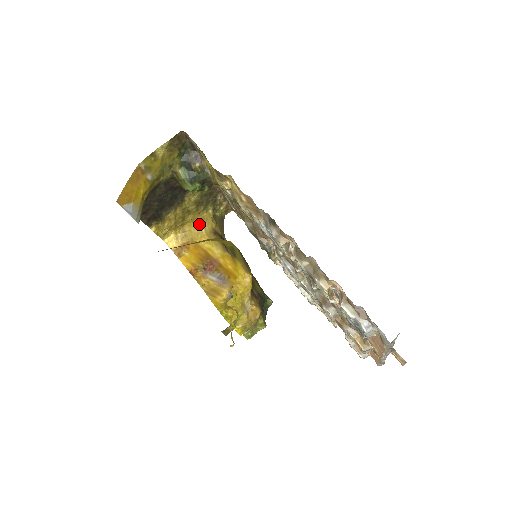
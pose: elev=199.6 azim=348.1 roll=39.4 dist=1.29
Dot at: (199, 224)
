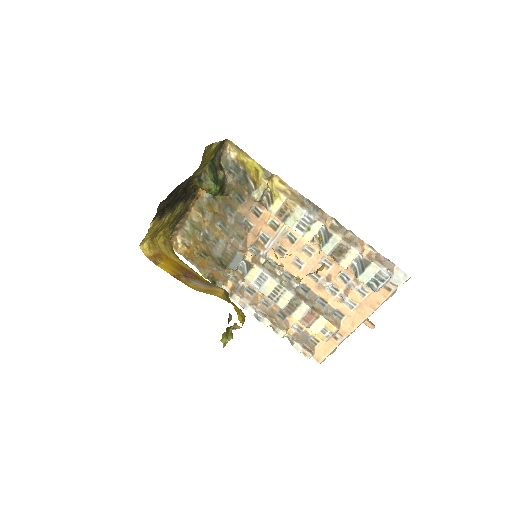
Dot at: (164, 241)
